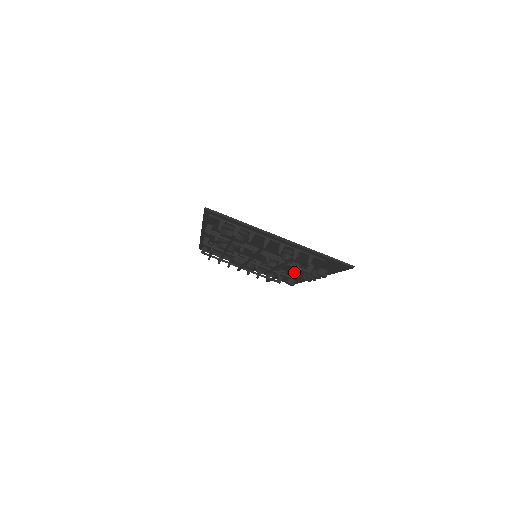
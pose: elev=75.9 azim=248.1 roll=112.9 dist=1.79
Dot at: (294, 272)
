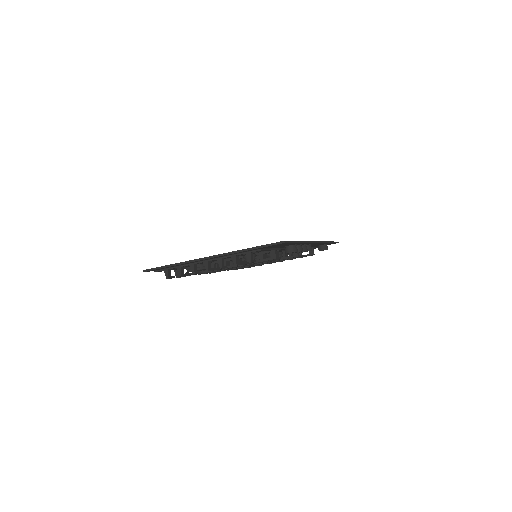
Dot at: occluded
